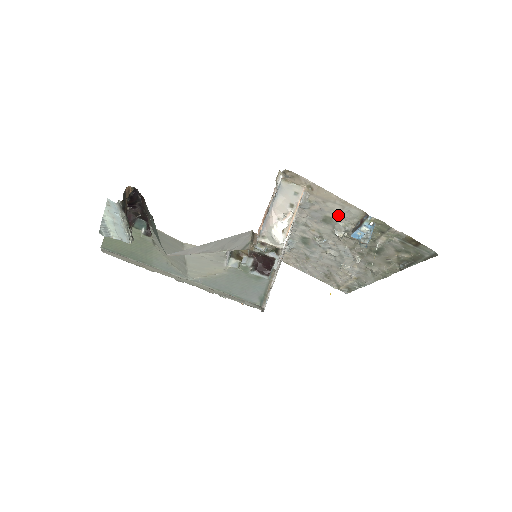
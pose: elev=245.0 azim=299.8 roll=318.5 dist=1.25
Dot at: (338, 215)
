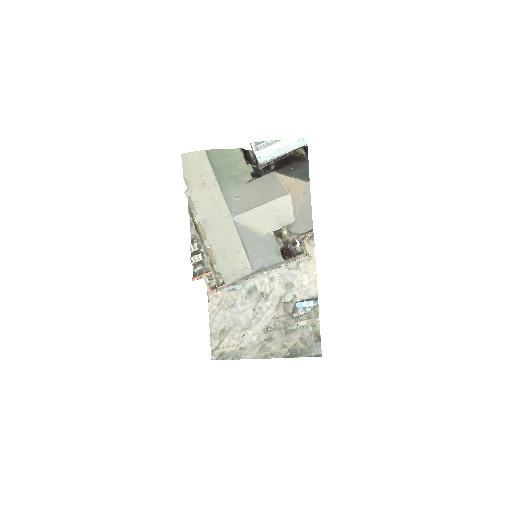
Dot at: (300, 287)
